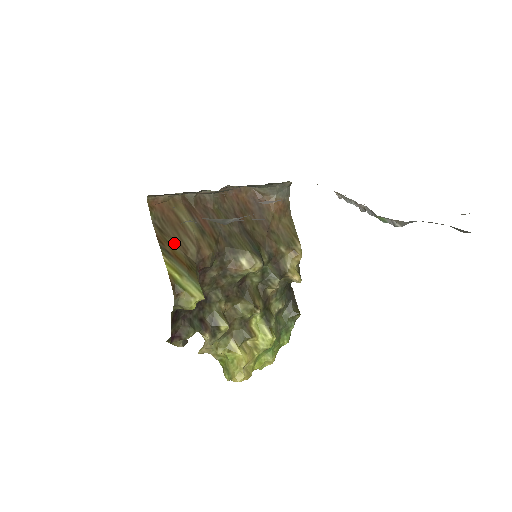
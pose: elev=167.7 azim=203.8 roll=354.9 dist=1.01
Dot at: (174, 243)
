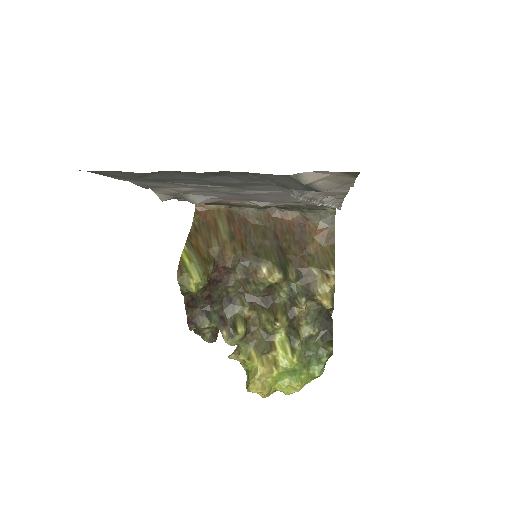
Dot at: (202, 240)
